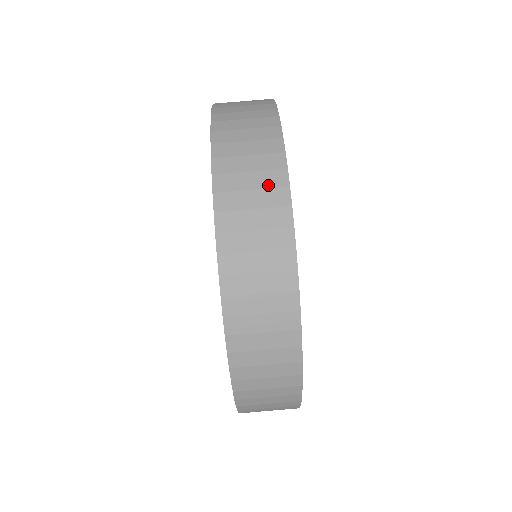
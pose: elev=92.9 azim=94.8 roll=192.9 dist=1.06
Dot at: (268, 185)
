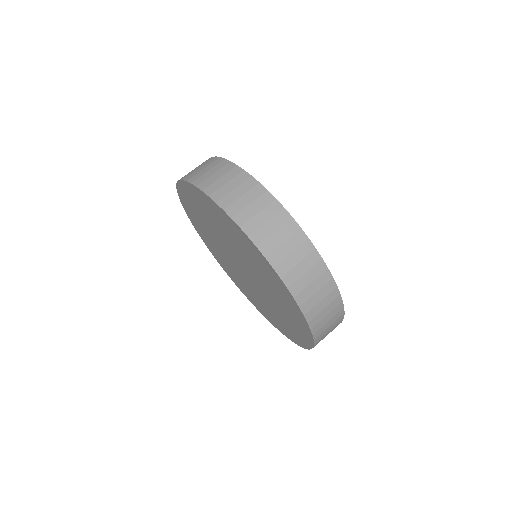
Dot at: (210, 163)
